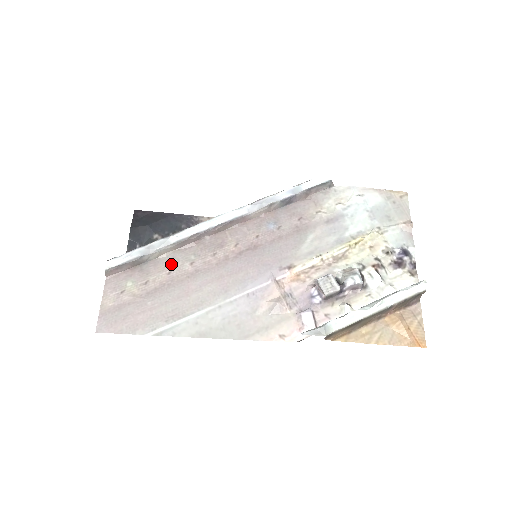
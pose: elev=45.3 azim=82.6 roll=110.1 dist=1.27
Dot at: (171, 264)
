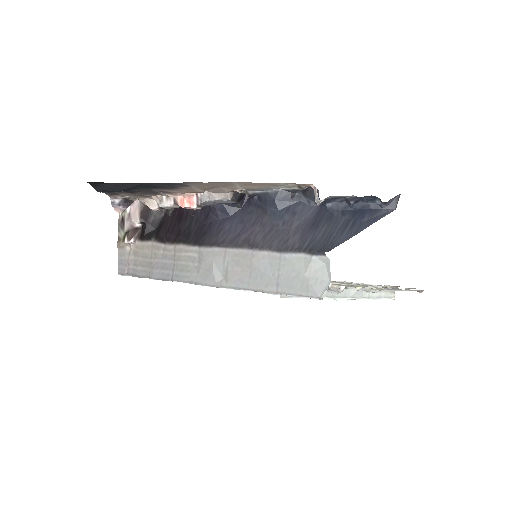
Dot at: occluded
